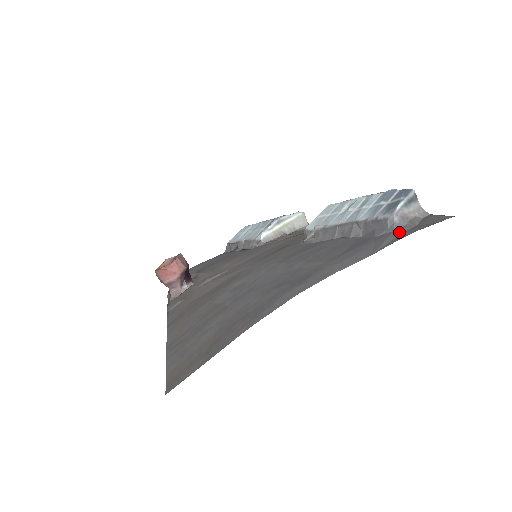
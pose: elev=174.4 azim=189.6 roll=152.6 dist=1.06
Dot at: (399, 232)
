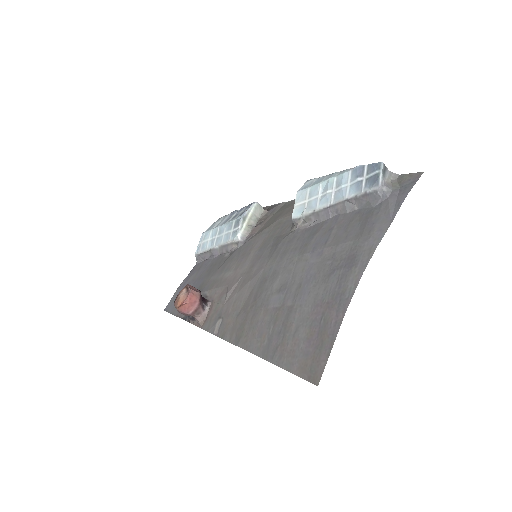
Dot at: (394, 197)
